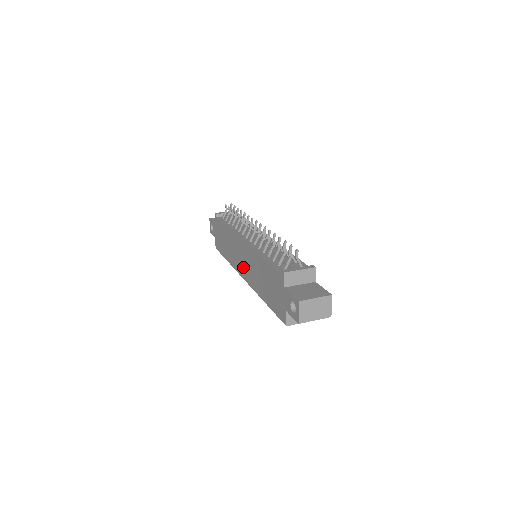
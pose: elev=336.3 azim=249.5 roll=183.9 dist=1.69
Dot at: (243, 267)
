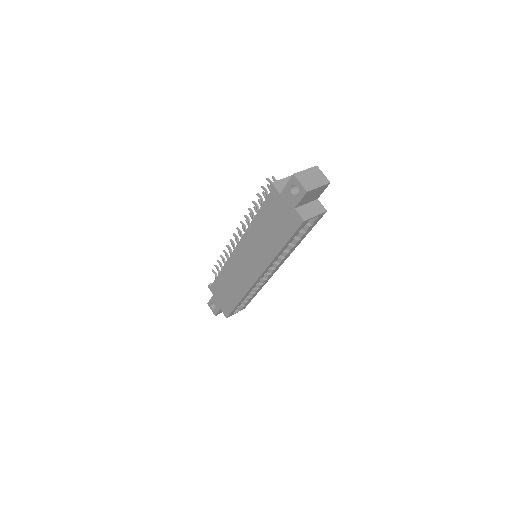
Dot at: (251, 268)
